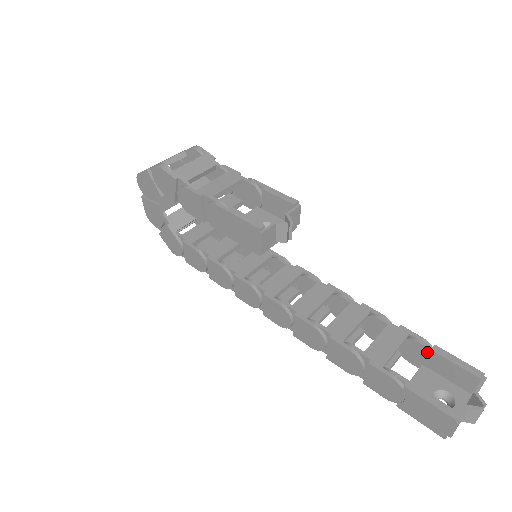
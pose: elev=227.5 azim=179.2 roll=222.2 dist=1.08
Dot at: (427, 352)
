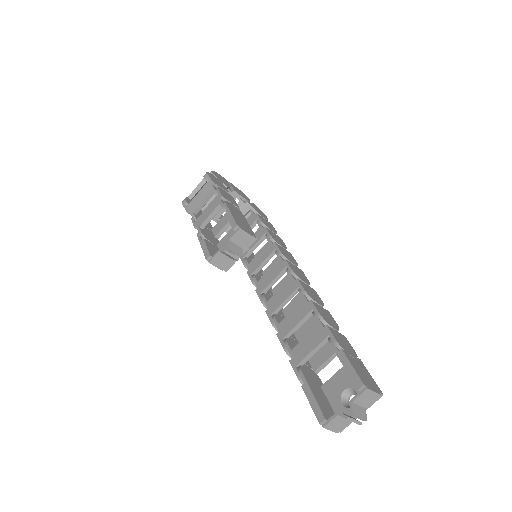
Dot at: (338, 354)
